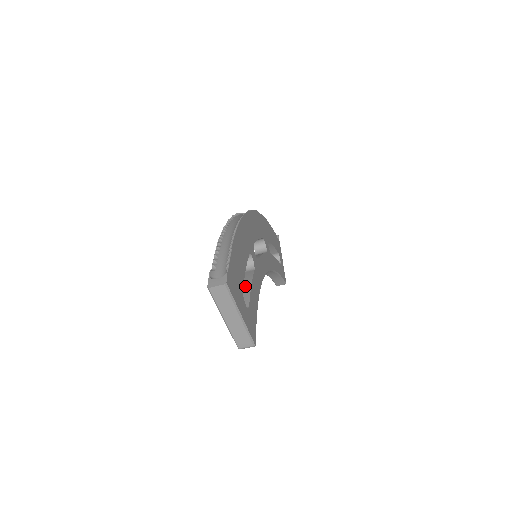
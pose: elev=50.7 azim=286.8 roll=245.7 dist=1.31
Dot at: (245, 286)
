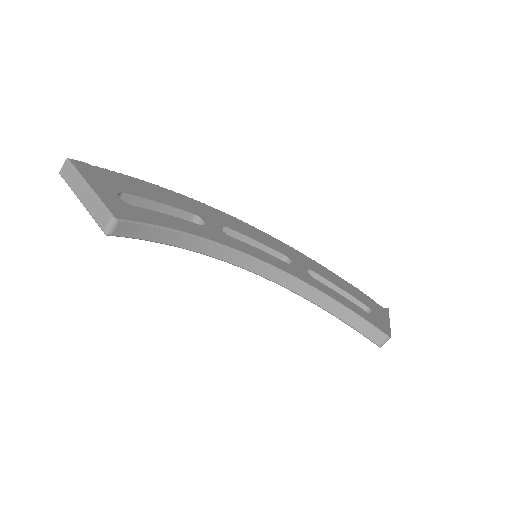
Dot at: occluded
